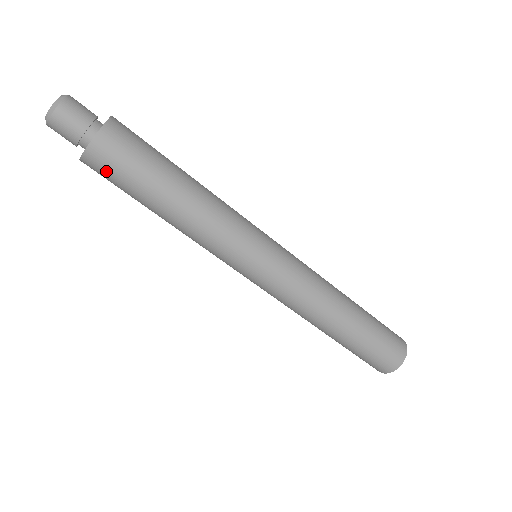
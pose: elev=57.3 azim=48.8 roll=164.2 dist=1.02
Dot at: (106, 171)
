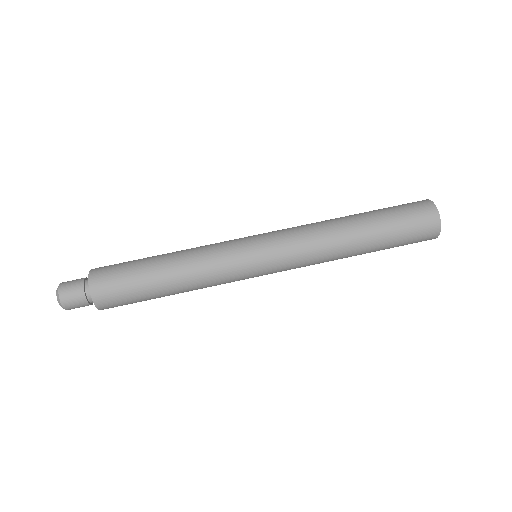
Dot at: (111, 290)
